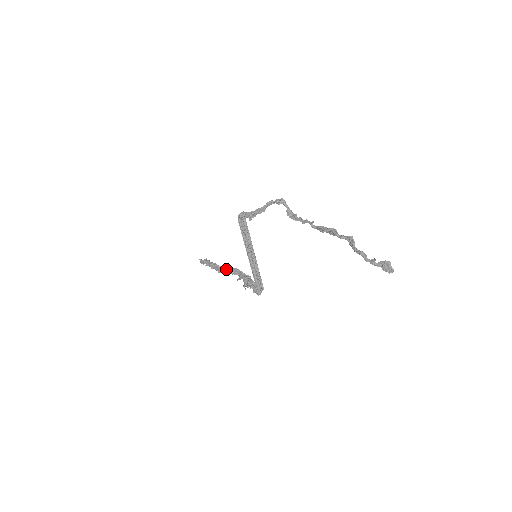
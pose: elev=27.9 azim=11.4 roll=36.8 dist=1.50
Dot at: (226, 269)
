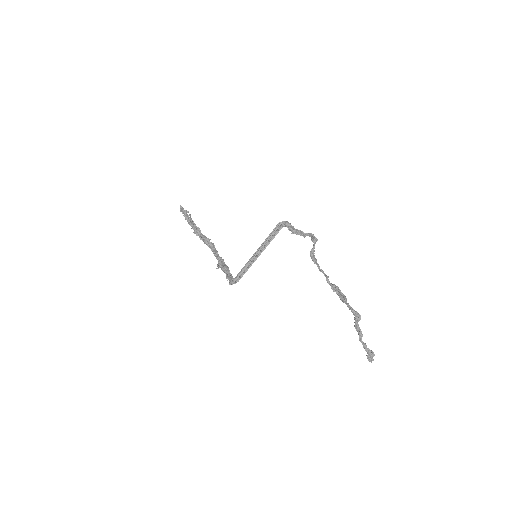
Dot at: (205, 237)
